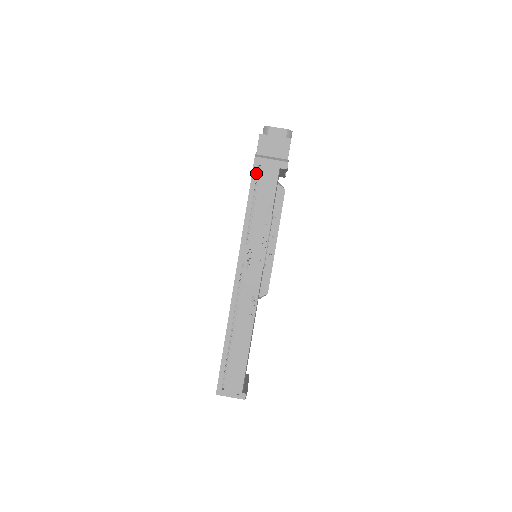
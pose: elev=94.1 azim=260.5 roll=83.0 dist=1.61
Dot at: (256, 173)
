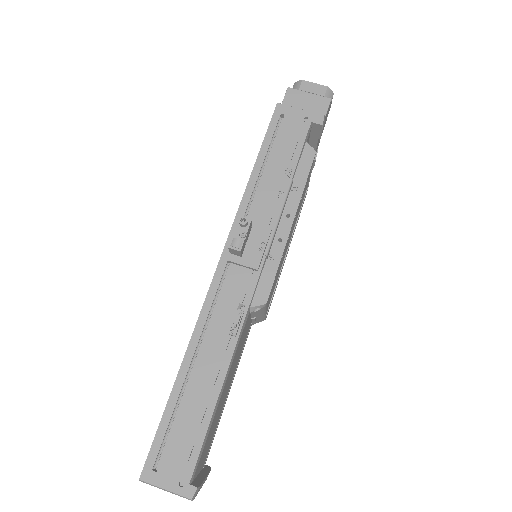
Dot at: (275, 124)
